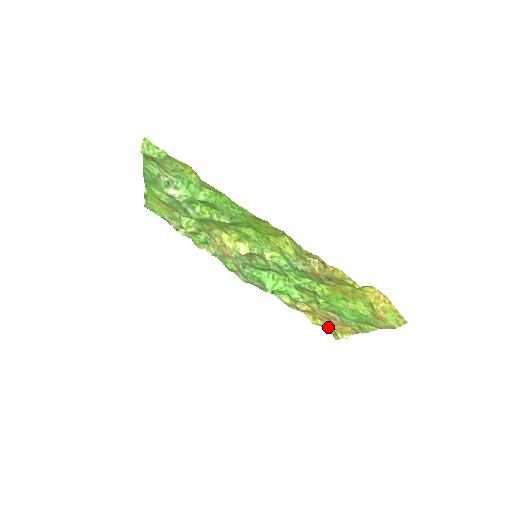
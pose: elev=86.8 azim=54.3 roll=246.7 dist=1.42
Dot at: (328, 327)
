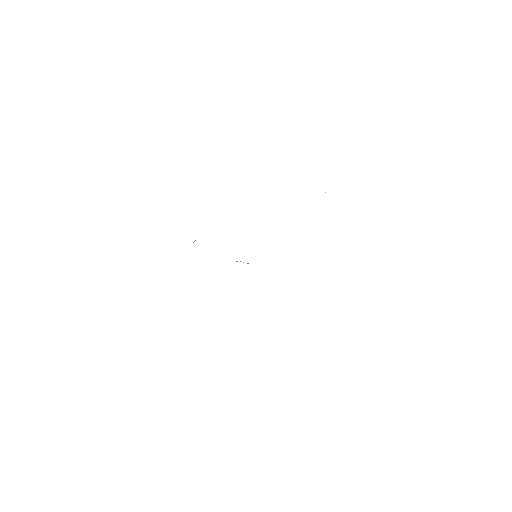
Dot at: occluded
